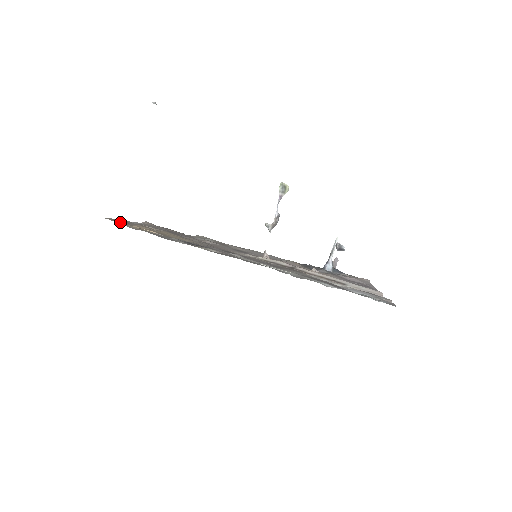
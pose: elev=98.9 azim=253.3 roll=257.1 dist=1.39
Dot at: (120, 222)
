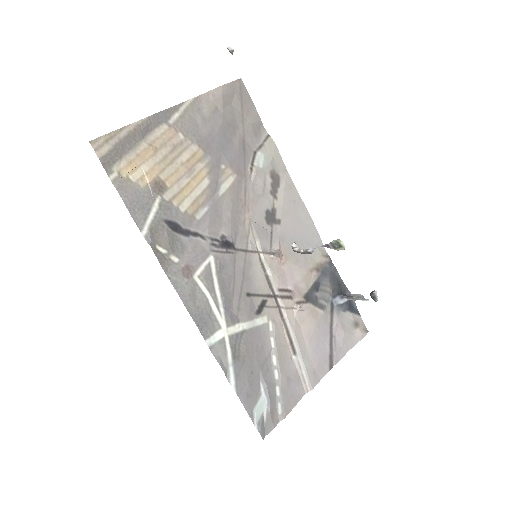
Dot at: (118, 145)
